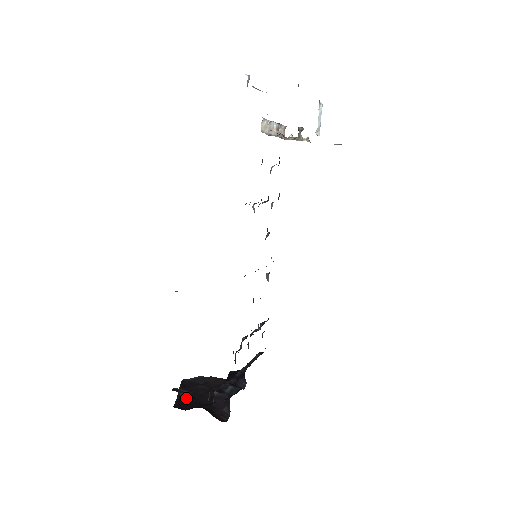
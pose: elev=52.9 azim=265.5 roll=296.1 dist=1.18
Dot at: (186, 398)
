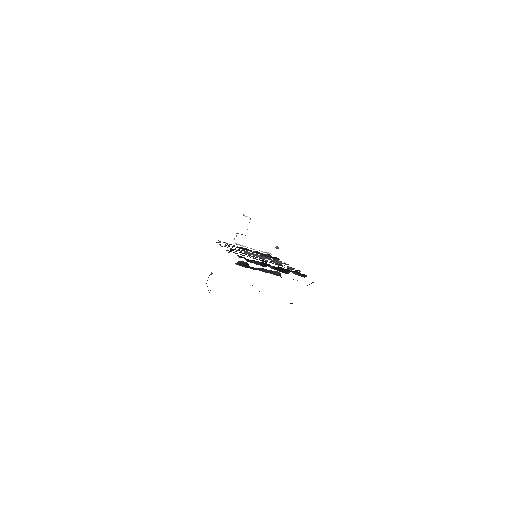
Dot at: occluded
